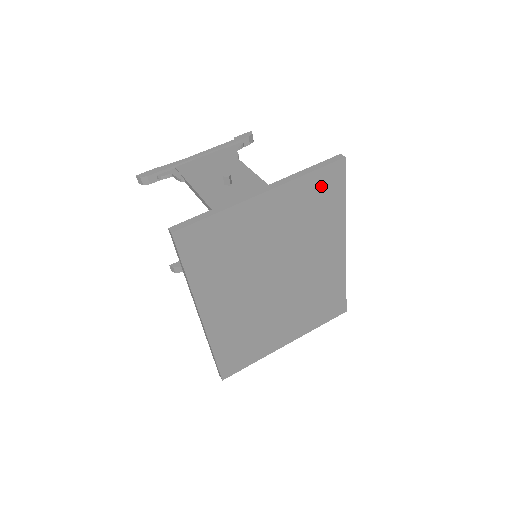
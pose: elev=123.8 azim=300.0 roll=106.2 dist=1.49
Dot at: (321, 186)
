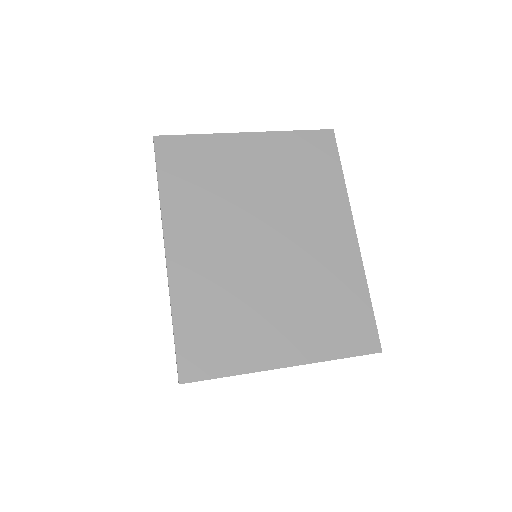
Dot at: (310, 148)
